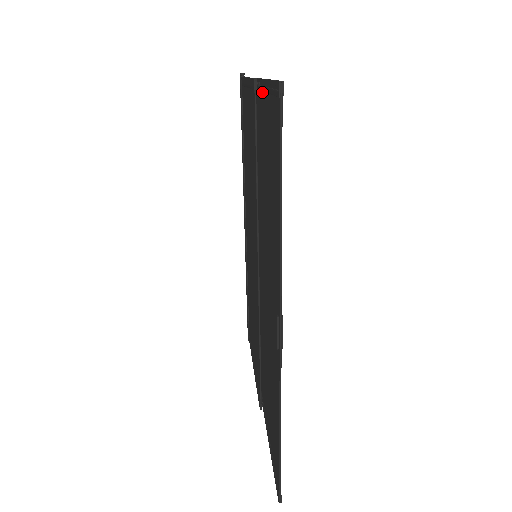
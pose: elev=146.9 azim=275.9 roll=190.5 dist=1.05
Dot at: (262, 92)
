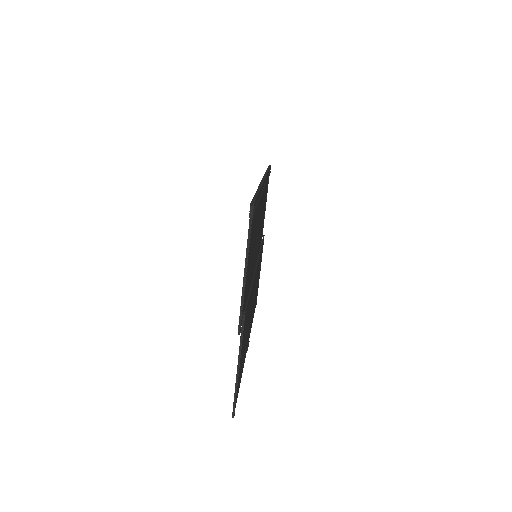
Dot at: occluded
